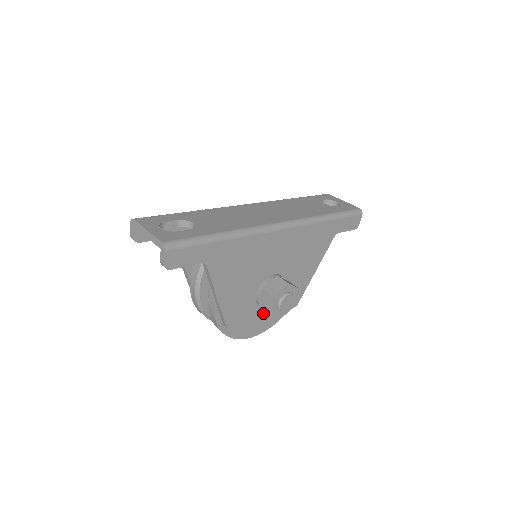
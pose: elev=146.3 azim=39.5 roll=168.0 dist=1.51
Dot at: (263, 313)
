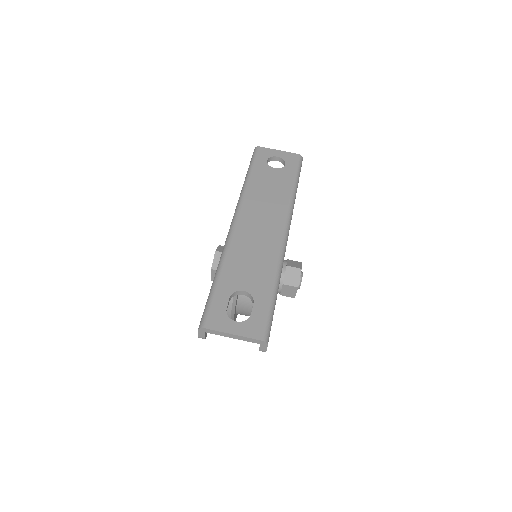
Dot at: occluded
